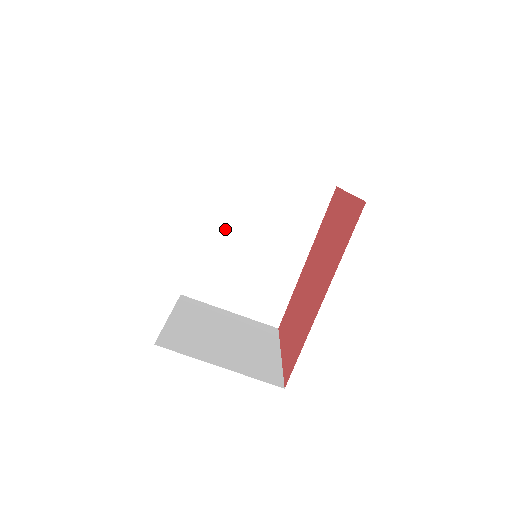
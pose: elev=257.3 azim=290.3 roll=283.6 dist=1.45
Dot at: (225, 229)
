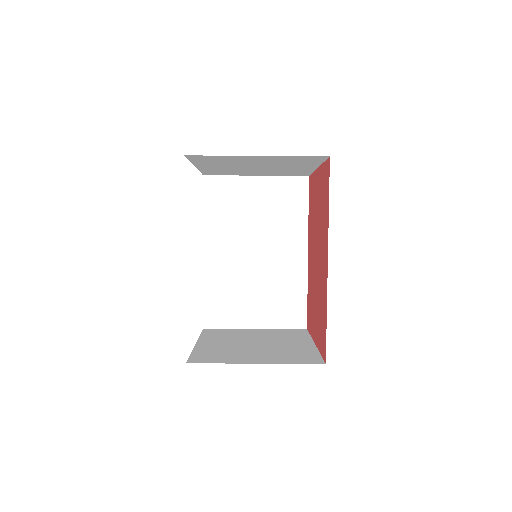
Dot at: (223, 251)
